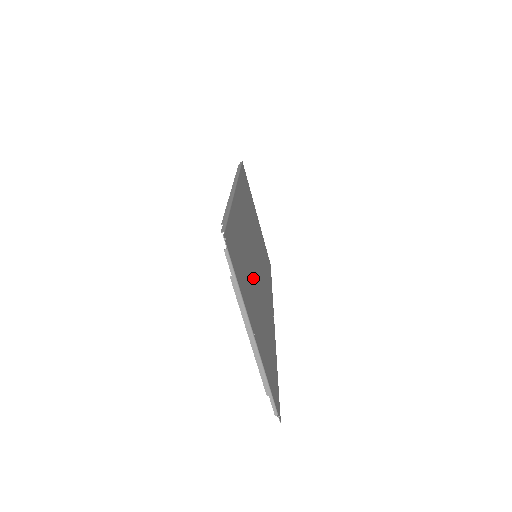
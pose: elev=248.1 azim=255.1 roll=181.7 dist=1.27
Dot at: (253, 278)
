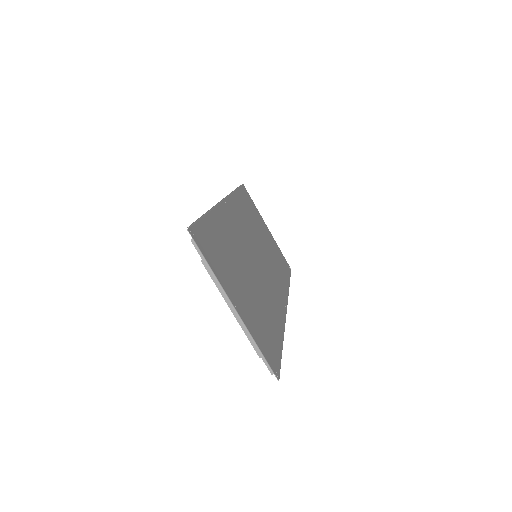
Dot at: (244, 269)
